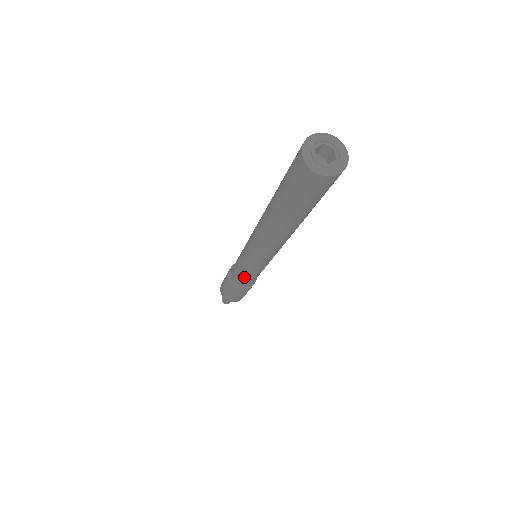
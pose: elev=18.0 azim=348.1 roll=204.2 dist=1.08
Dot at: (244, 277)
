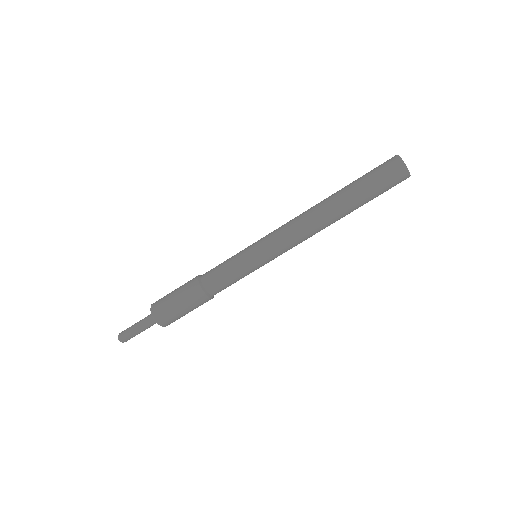
Dot at: (226, 262)
